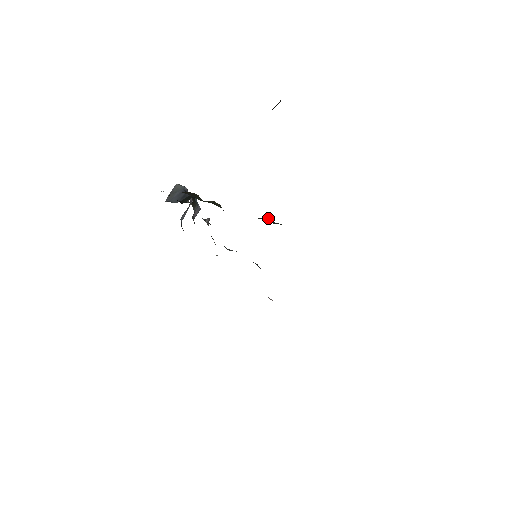
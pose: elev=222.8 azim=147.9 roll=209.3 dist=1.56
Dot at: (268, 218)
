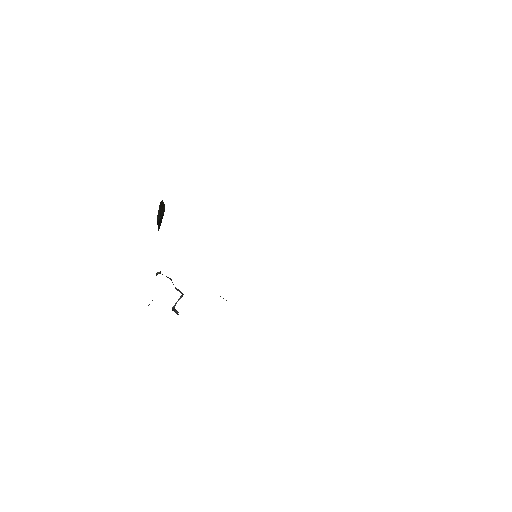
Dot at: occluded
